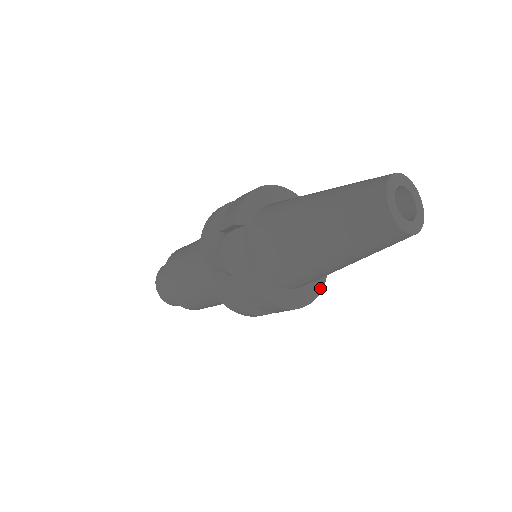
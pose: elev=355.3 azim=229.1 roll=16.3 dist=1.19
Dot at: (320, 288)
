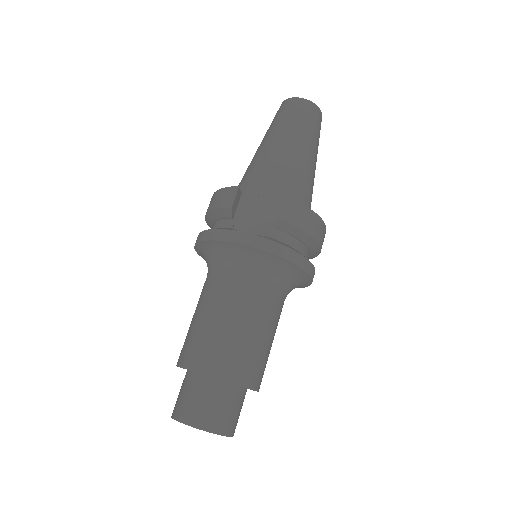
Dot at: occluded
